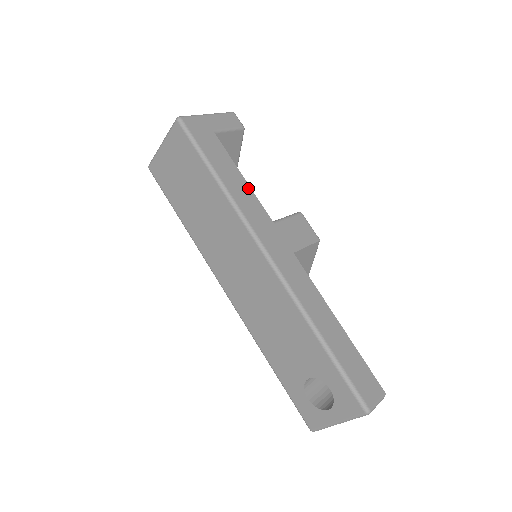
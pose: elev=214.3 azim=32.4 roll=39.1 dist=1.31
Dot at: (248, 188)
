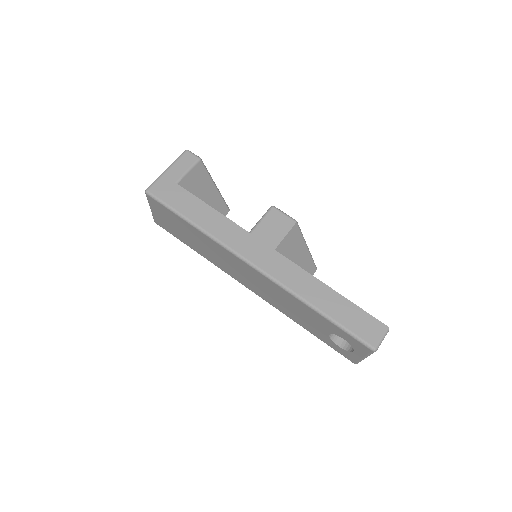
Dot at: (220, 216)
